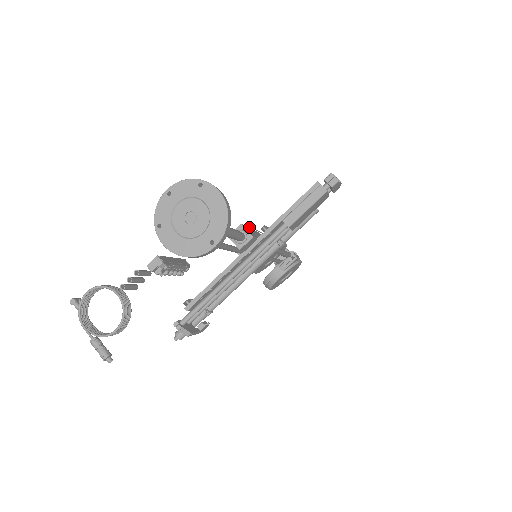
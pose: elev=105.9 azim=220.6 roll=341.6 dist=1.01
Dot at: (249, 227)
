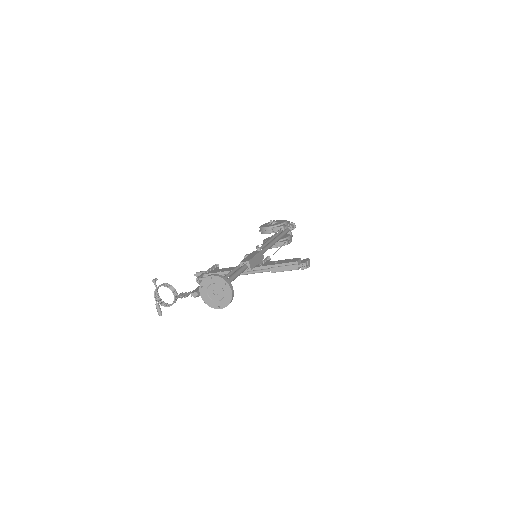
Dot at: (258, 246)
